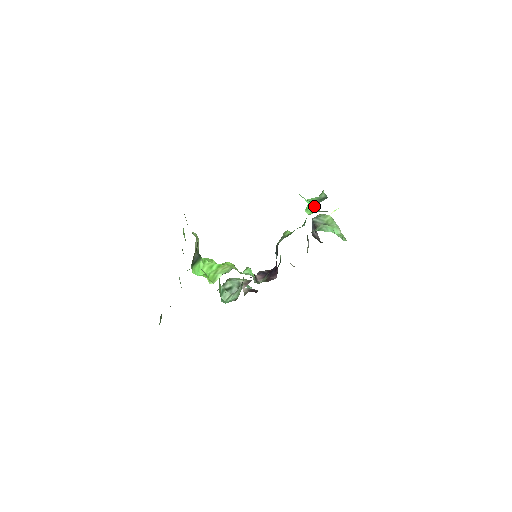
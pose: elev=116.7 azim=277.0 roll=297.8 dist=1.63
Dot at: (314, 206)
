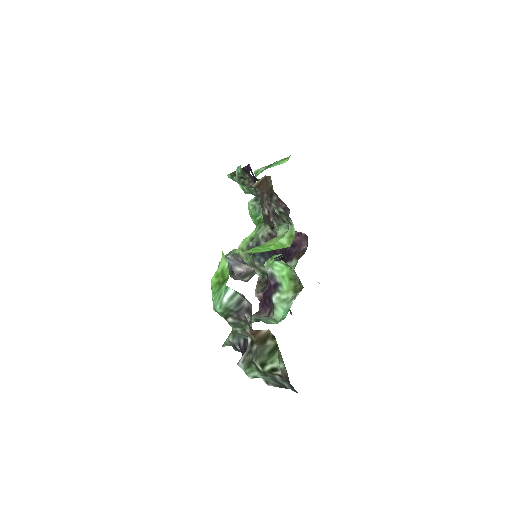
Dot at: (275, 164)
